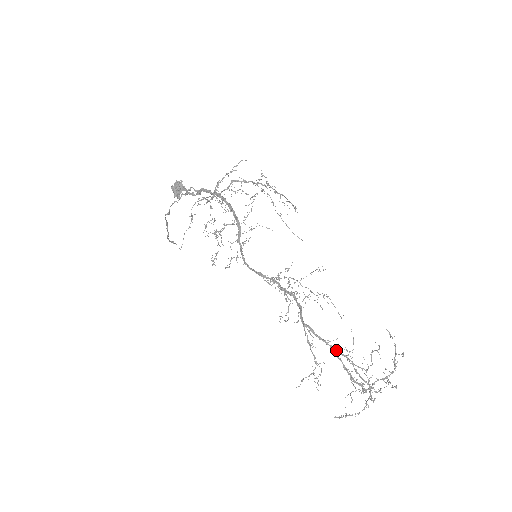
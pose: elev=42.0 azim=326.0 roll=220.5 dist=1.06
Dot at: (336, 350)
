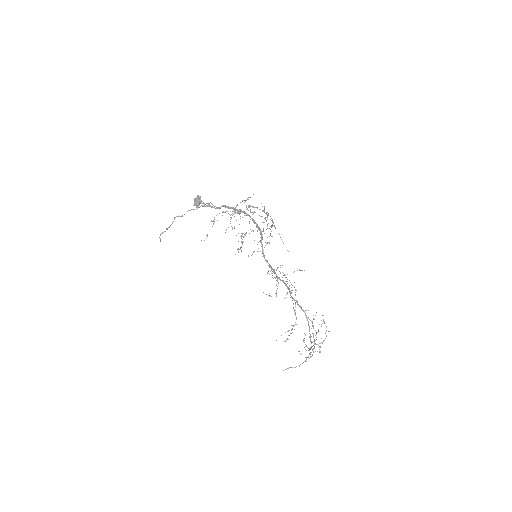
Dot at: (308, 317)
